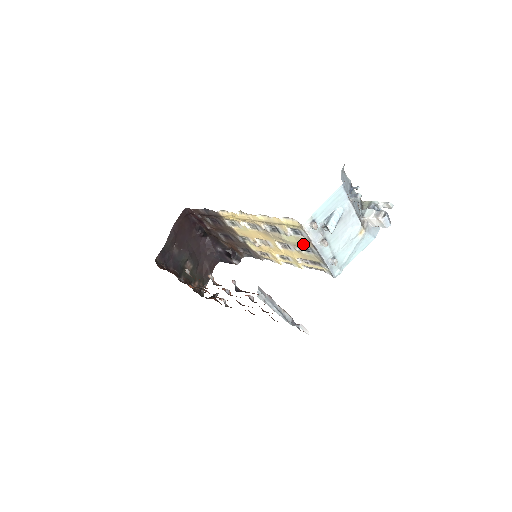
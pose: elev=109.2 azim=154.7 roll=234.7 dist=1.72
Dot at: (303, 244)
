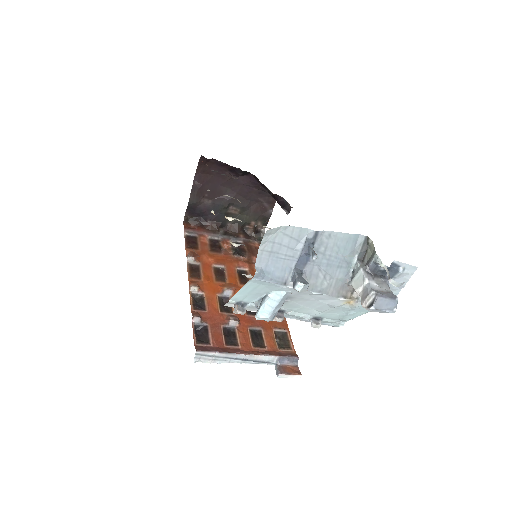
Dot at: occluded
